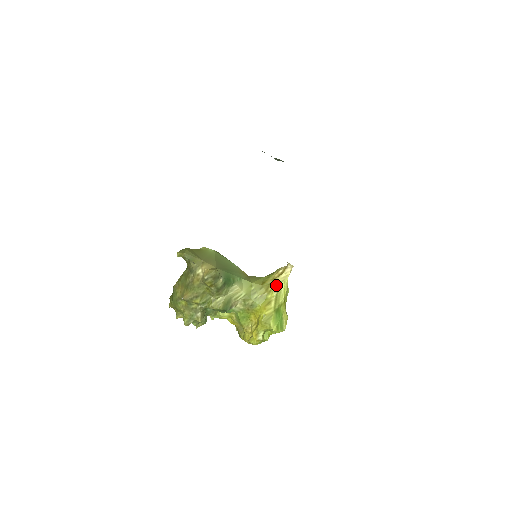
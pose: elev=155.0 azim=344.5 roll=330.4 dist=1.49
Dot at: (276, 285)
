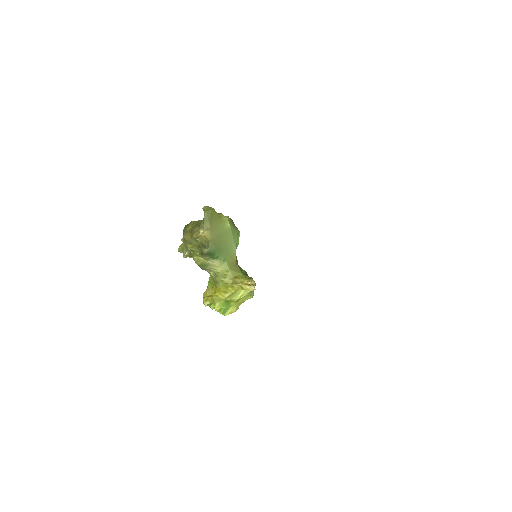
Dot at: (239, 287)
